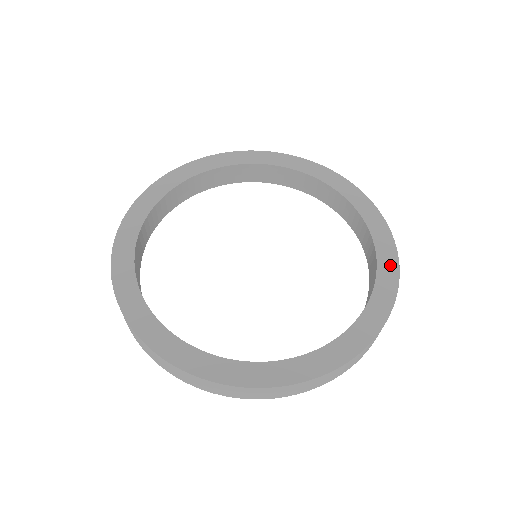
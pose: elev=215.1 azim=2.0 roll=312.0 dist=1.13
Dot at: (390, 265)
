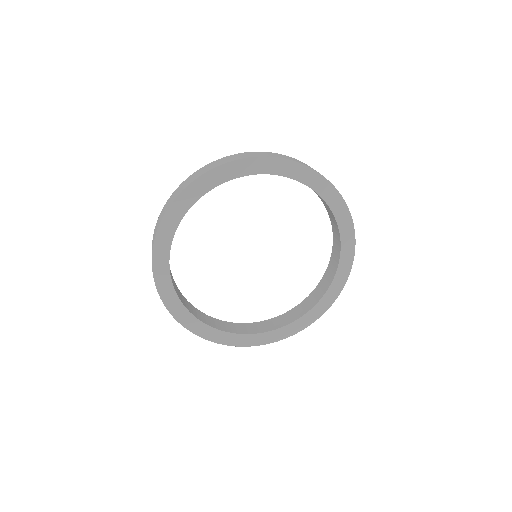
Dot at: (317, 313)
